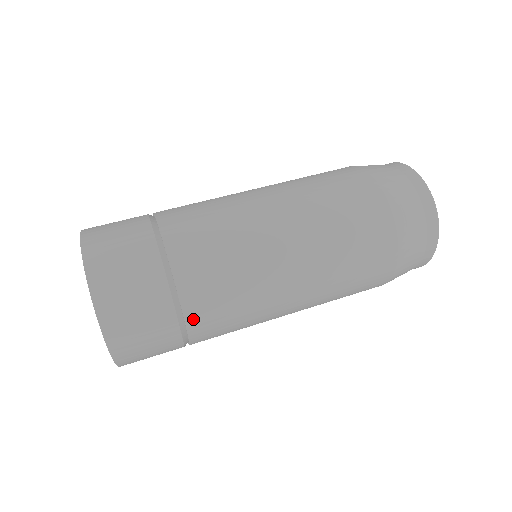
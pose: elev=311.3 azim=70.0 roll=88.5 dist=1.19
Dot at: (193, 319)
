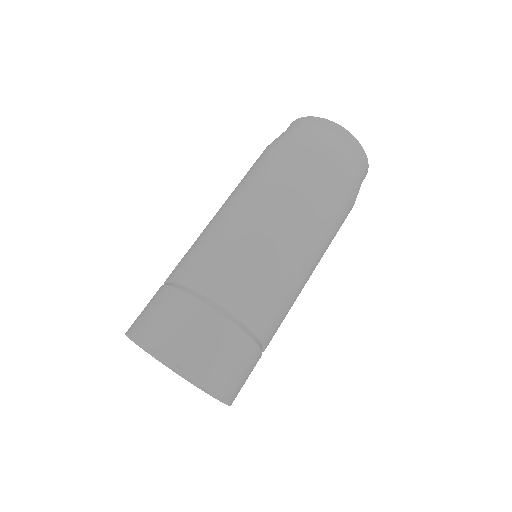
Dot at: (265, 336)
